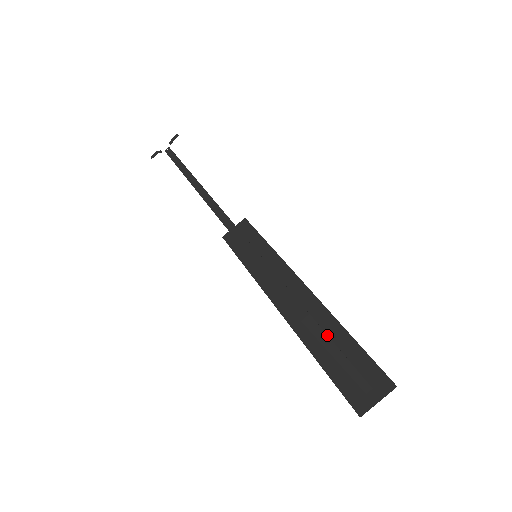
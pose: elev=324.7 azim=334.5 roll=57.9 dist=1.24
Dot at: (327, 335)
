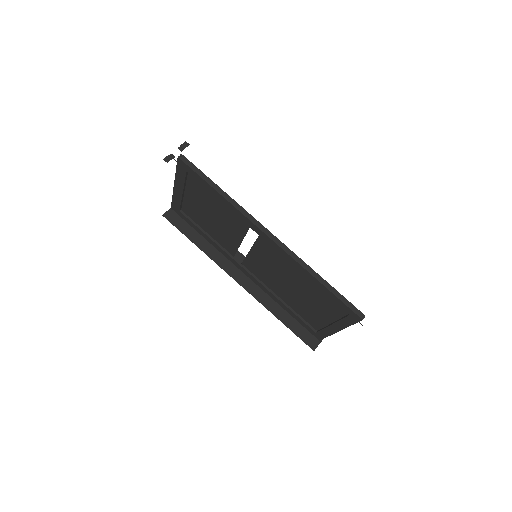
Dot at: occluded
